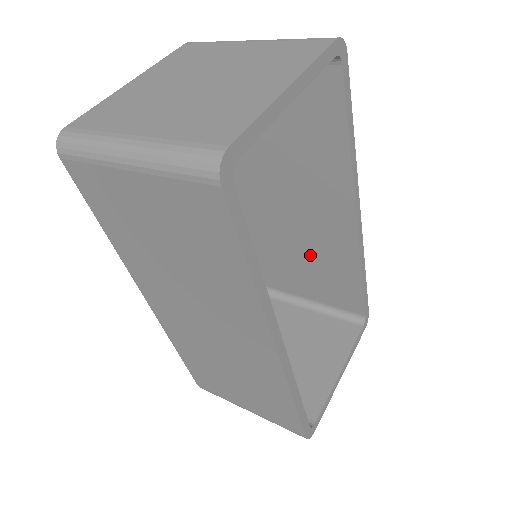
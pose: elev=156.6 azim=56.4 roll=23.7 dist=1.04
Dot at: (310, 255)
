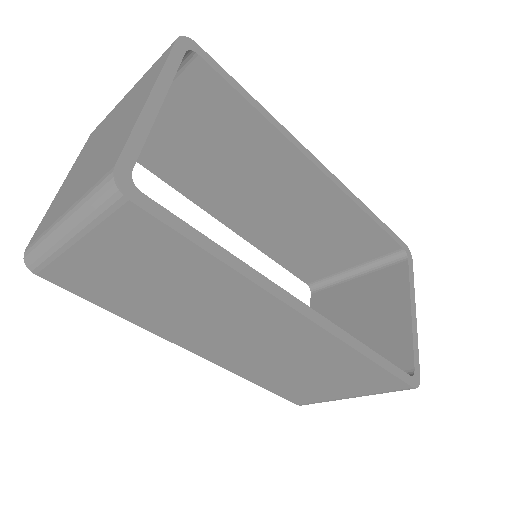
Dot at: (314, 229)
